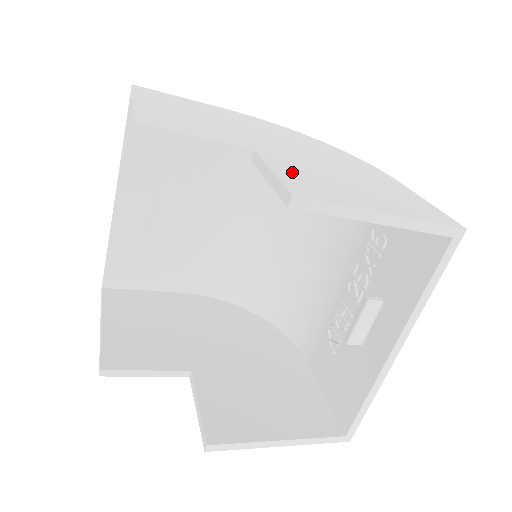
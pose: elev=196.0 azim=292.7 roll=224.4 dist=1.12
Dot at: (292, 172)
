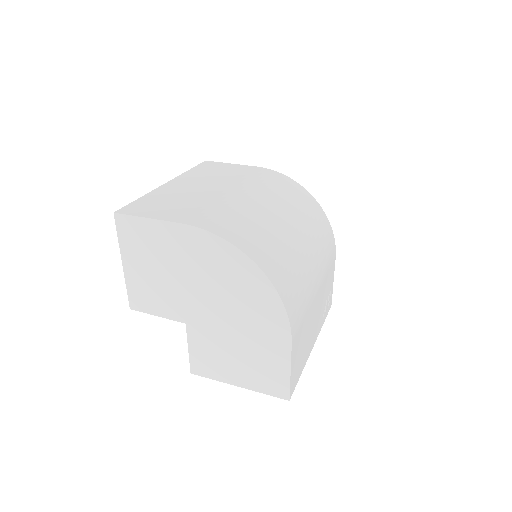
Dot at: (200, 349)
